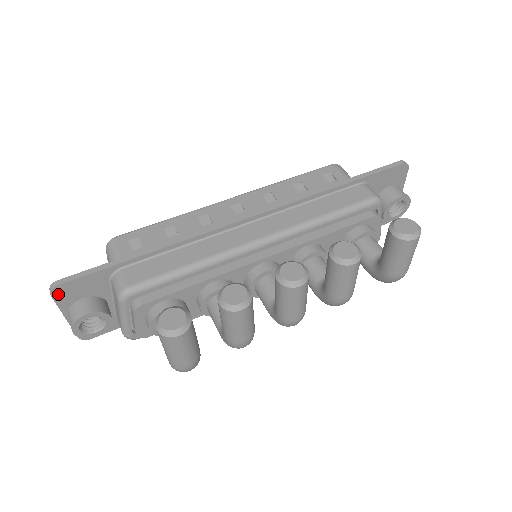
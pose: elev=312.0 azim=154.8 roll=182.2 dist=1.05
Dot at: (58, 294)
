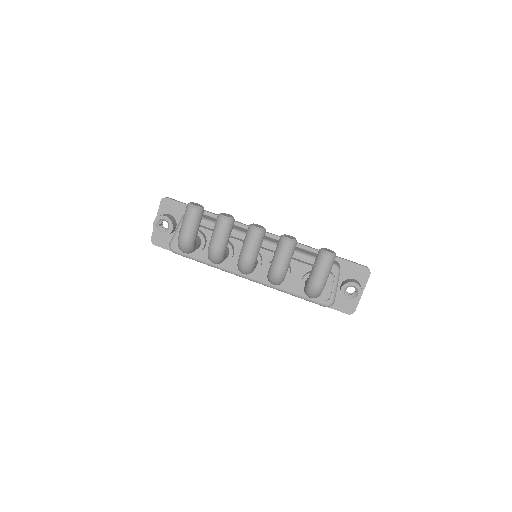
Dot at: (163, 203)
